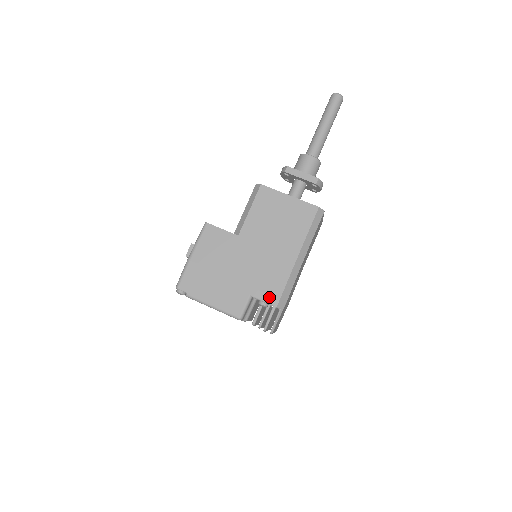
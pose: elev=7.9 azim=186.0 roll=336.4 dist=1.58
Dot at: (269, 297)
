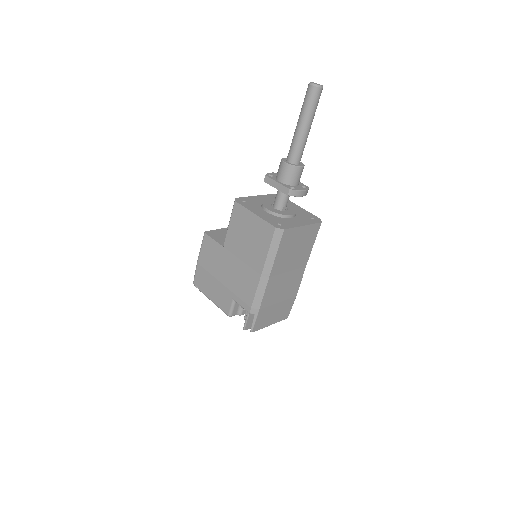
Dot at: (244, 304)
